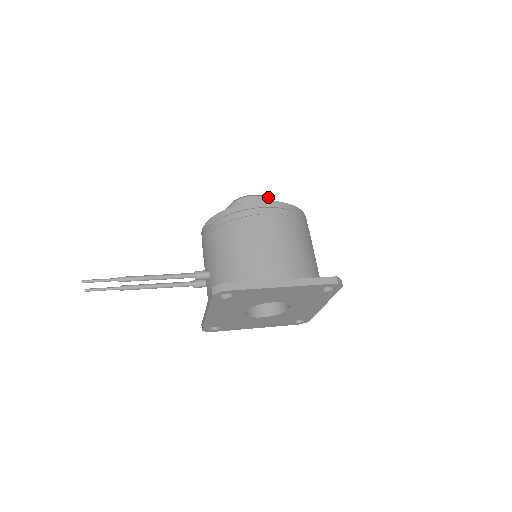
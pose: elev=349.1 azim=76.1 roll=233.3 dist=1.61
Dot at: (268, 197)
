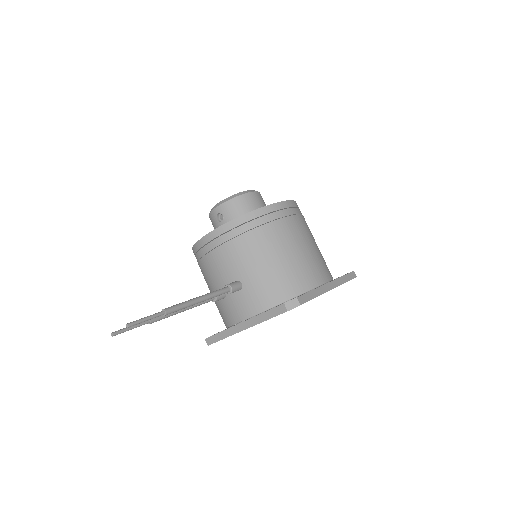
Dot at: (259, 192)
